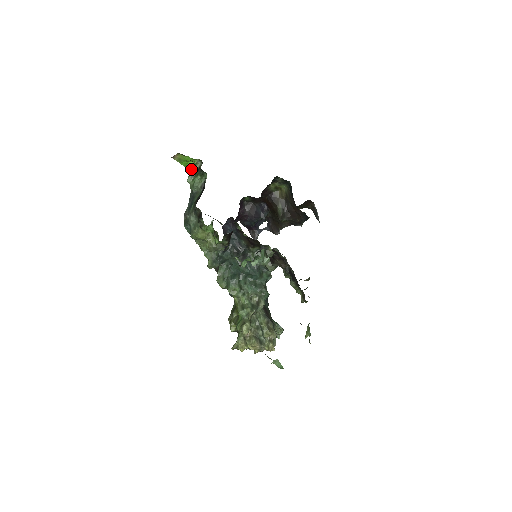
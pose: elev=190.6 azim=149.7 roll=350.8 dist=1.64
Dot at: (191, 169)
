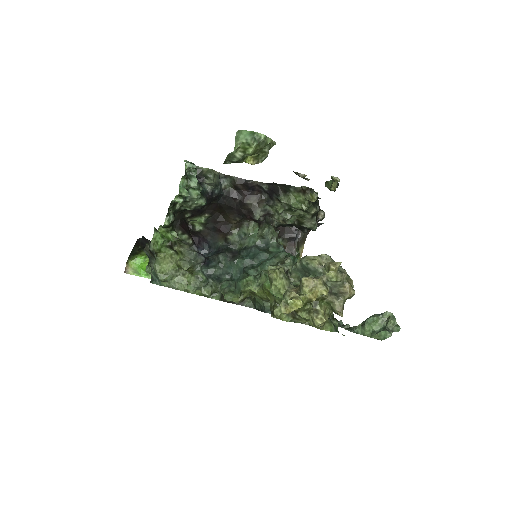
Dot at: occluded
